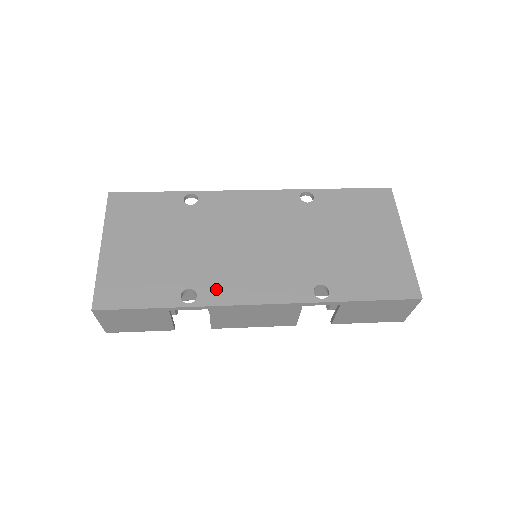
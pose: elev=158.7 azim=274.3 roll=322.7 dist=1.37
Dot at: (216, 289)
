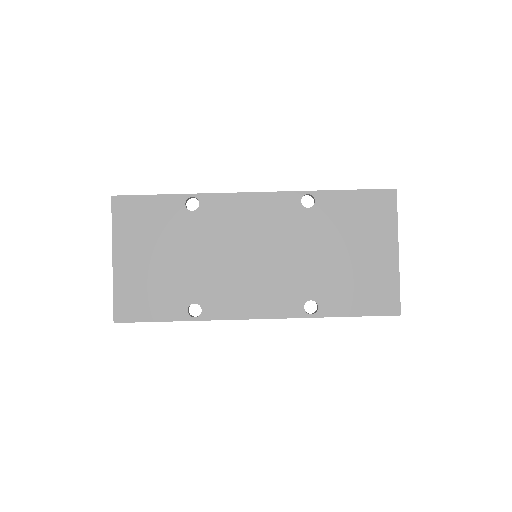
Dot at: (218, 304)
